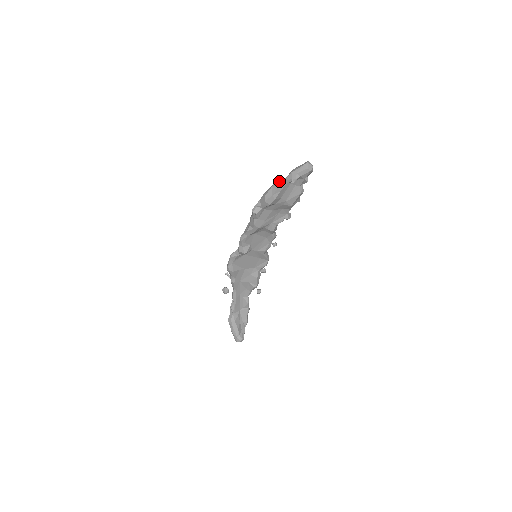
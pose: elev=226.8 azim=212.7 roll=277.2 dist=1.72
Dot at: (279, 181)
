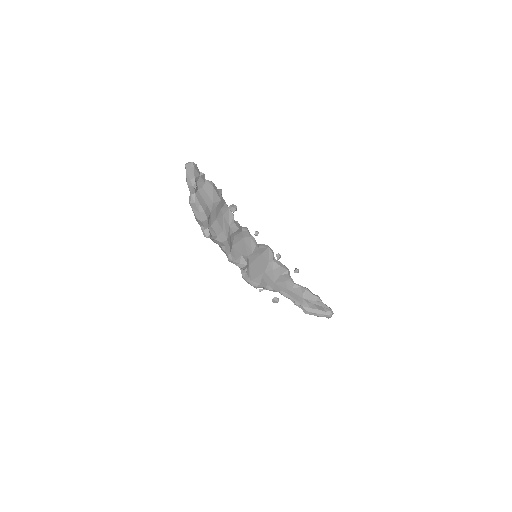
Dot at: (189, 199)
